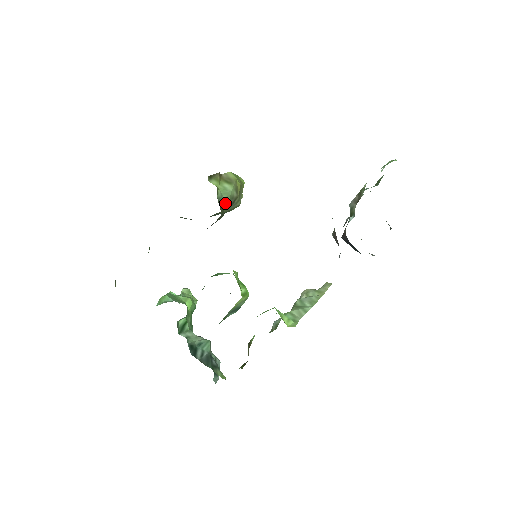
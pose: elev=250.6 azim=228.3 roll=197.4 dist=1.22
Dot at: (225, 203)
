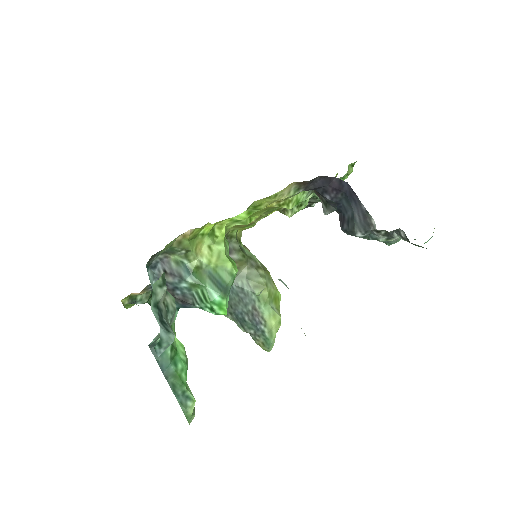
Dot at: (246, 255)
